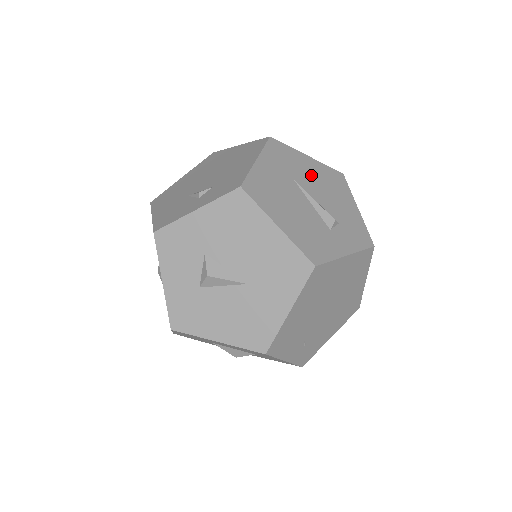
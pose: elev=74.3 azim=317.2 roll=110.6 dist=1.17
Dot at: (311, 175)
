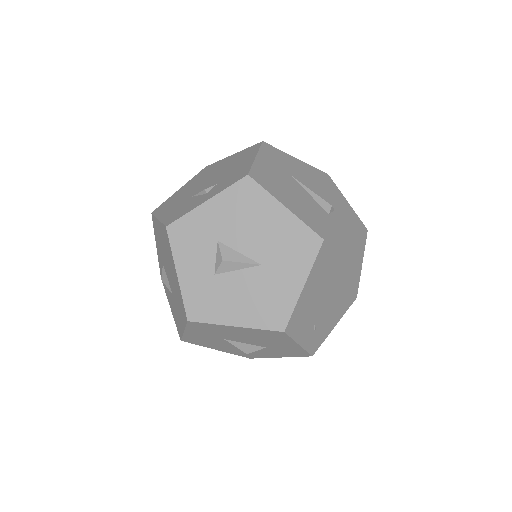
Dot at: (303, 173)
